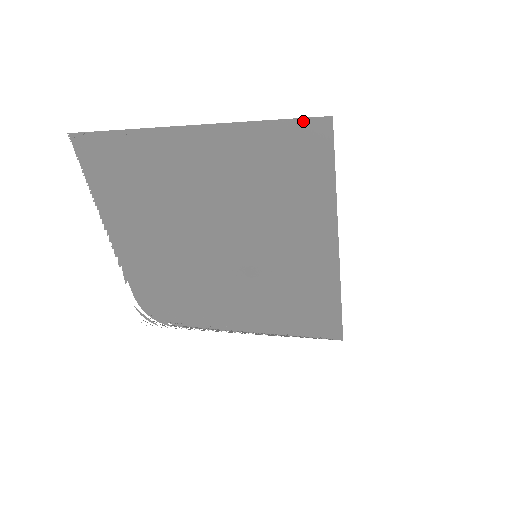
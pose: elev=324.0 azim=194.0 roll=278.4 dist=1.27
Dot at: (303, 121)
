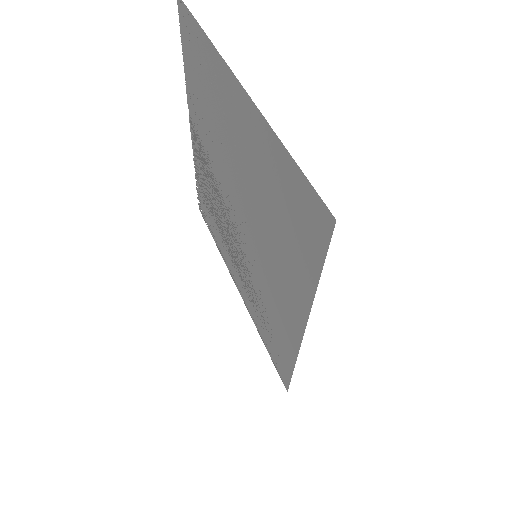
Dot at: (313, 190)
